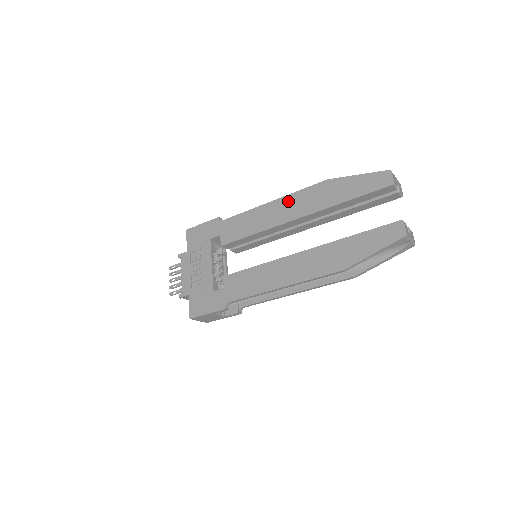
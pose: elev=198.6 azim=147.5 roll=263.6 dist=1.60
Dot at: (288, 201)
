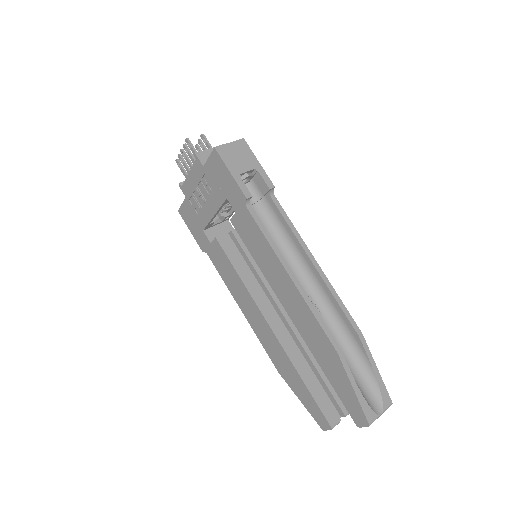
Dot at: (299, 303)
